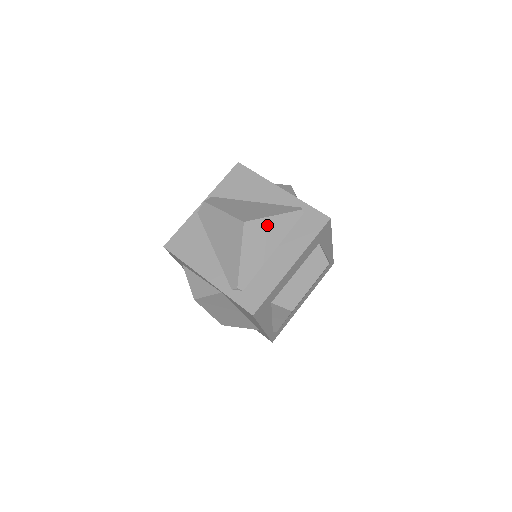
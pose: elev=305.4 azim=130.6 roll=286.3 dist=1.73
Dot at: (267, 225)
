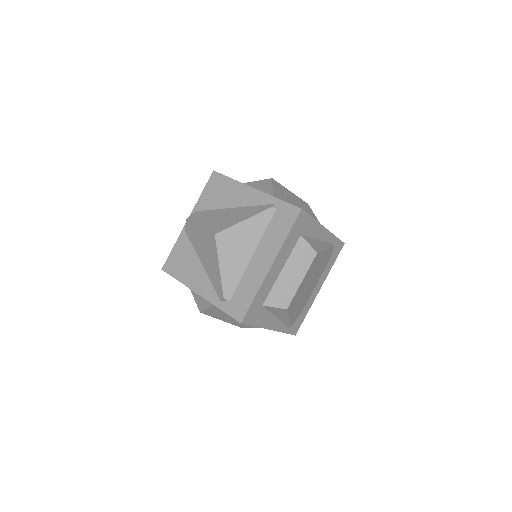
Dot at: (239, 231)
